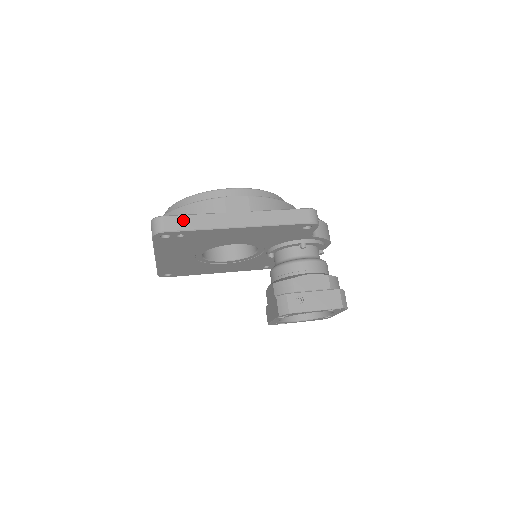
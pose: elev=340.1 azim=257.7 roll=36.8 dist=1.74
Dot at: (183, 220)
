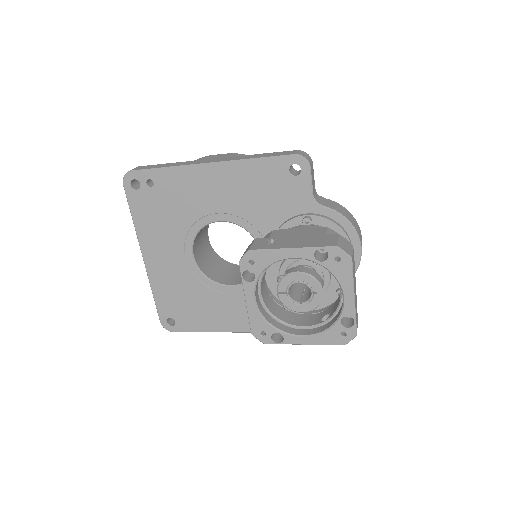
Dot at: (155, 166)
